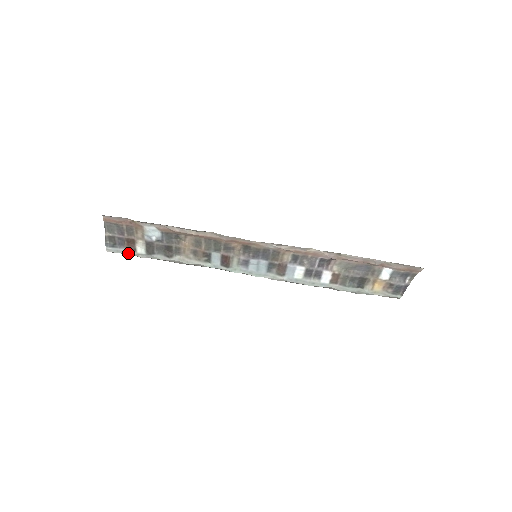
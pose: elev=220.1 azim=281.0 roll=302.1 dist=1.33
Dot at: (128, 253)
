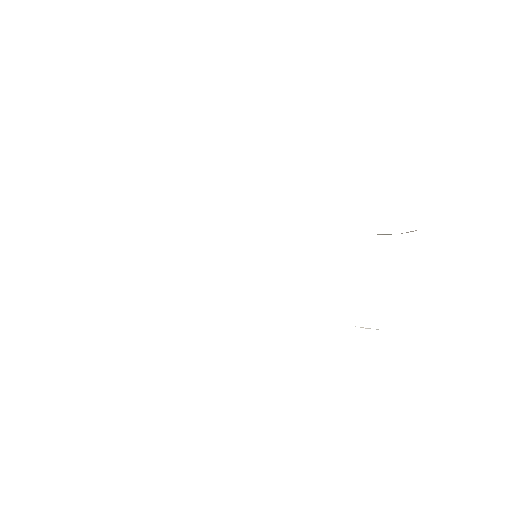
Dot at: occluded
